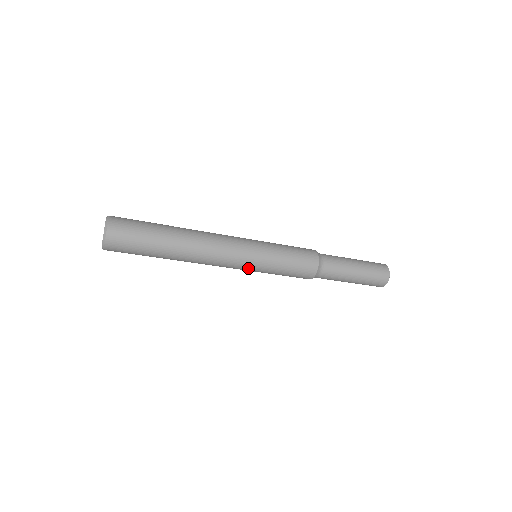
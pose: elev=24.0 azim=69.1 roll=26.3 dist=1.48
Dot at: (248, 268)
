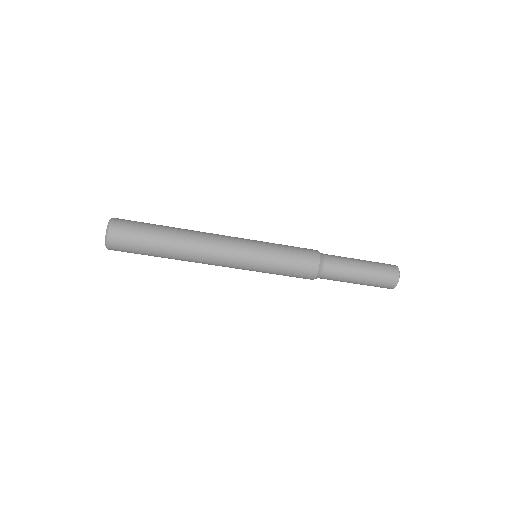
Dot at: (248, 260)
